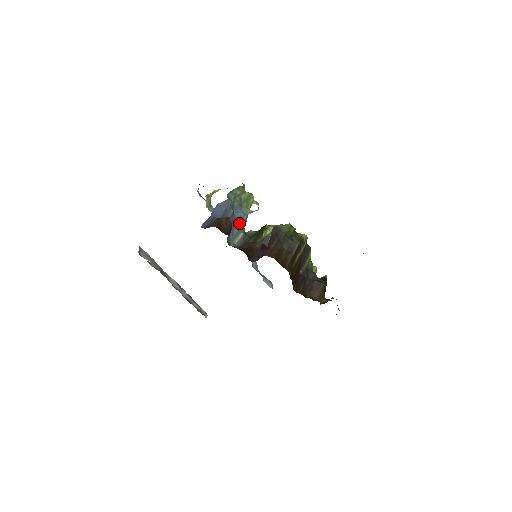
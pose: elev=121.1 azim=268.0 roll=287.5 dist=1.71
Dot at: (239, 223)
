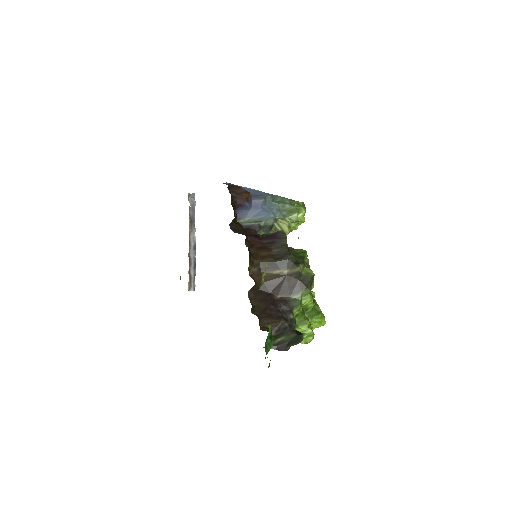
Dot at: (262, 216)
